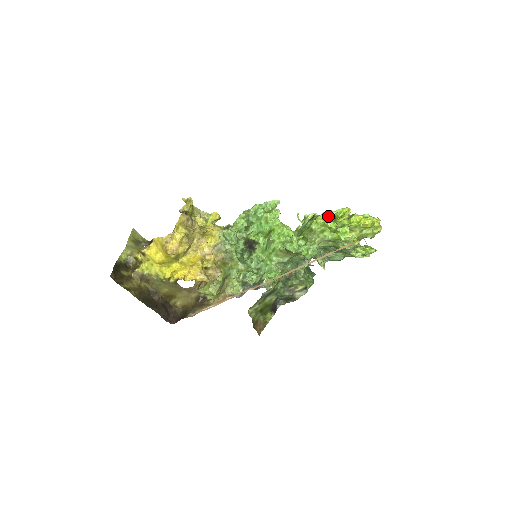
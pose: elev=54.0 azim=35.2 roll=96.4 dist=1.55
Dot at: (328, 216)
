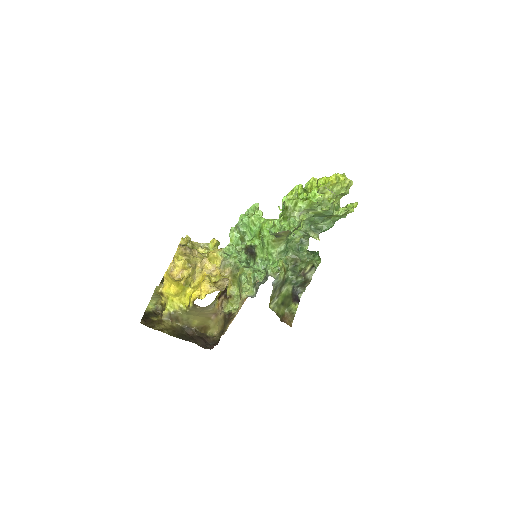
Dot at: occluded
